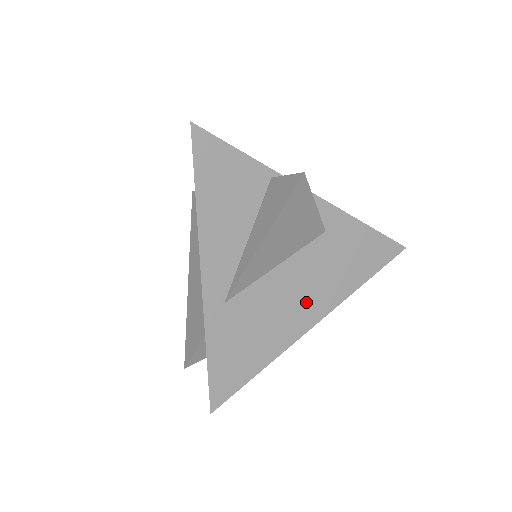
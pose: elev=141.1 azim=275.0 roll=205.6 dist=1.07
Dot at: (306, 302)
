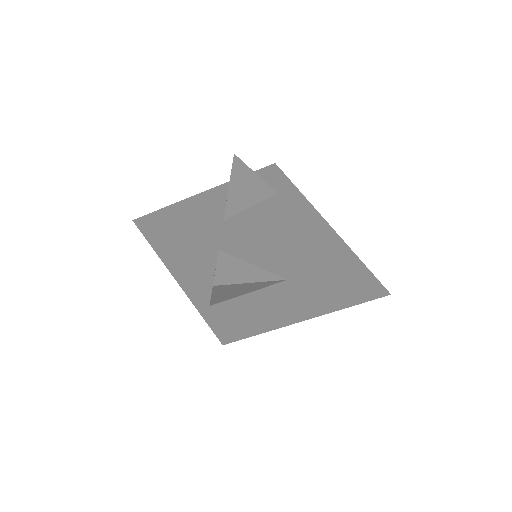
Dot at: (281, 313)
